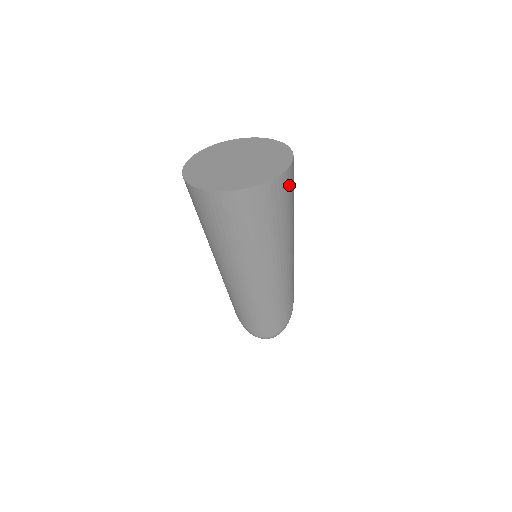
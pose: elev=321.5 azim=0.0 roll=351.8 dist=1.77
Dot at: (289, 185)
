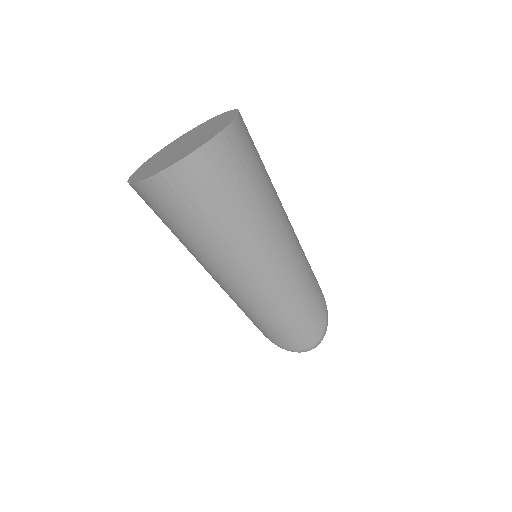
Dot at: (247, 140)
